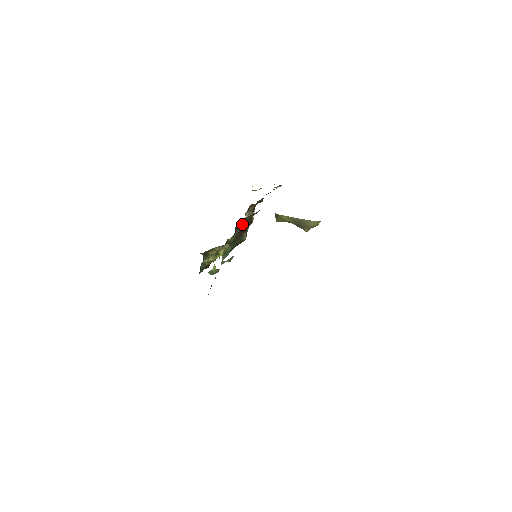
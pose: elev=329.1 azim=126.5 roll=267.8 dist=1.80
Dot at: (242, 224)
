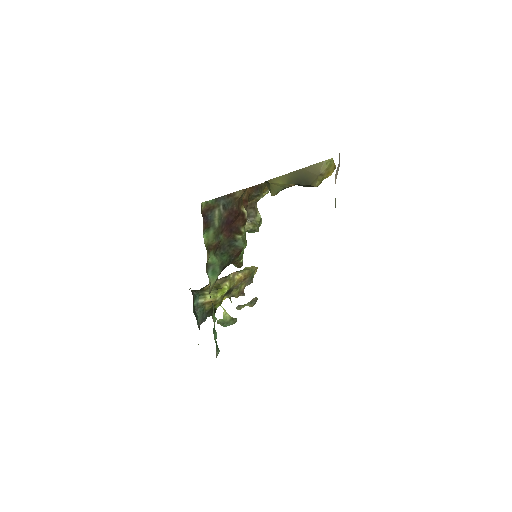
Dot at: (217, 210)
